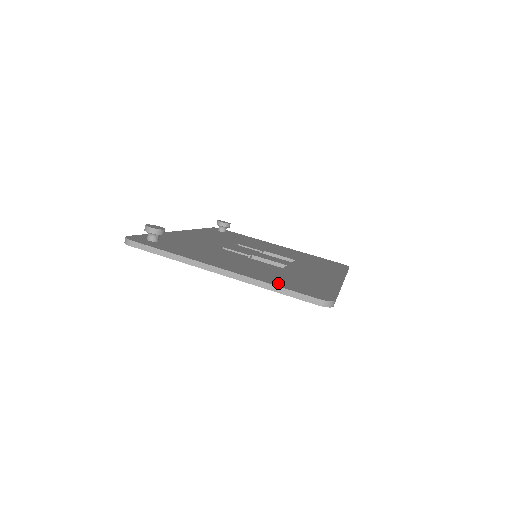
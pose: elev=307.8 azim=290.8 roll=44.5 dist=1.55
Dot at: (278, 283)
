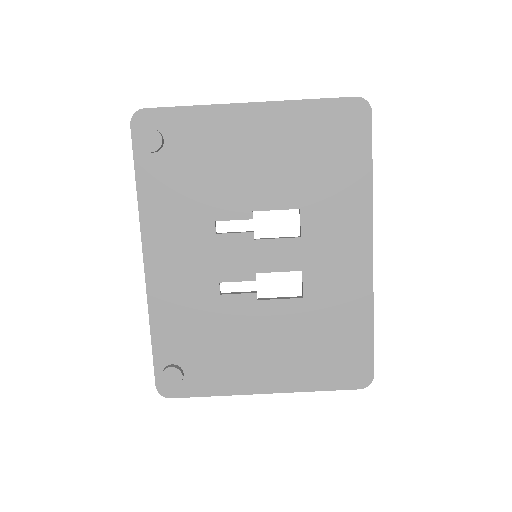
Dot at: (319, 380)
